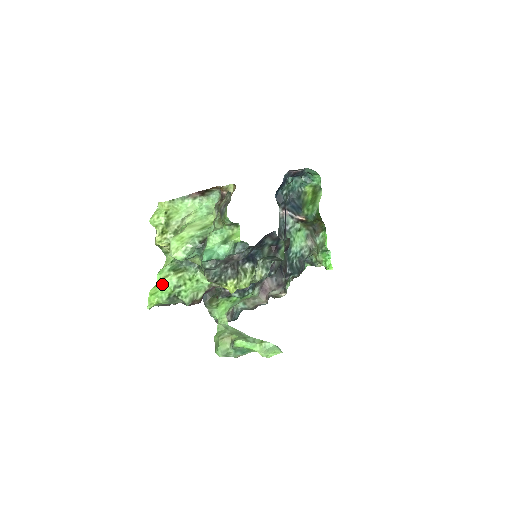
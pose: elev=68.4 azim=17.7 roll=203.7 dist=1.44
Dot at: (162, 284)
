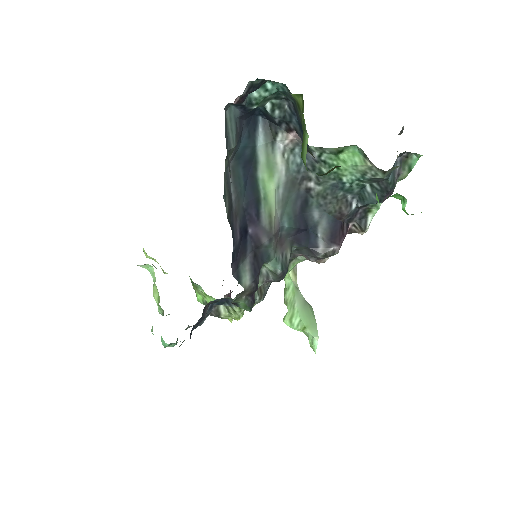
Dot at: occluded
